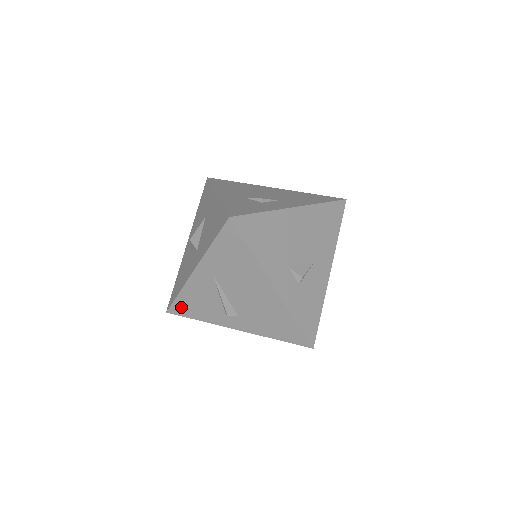
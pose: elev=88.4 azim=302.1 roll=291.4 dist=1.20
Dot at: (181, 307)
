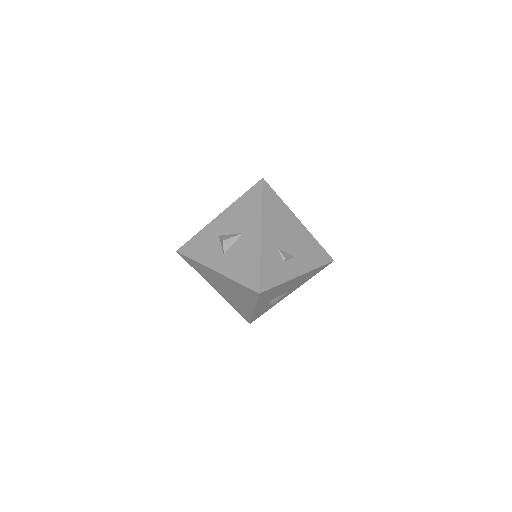
Dot at: (189, 260)
